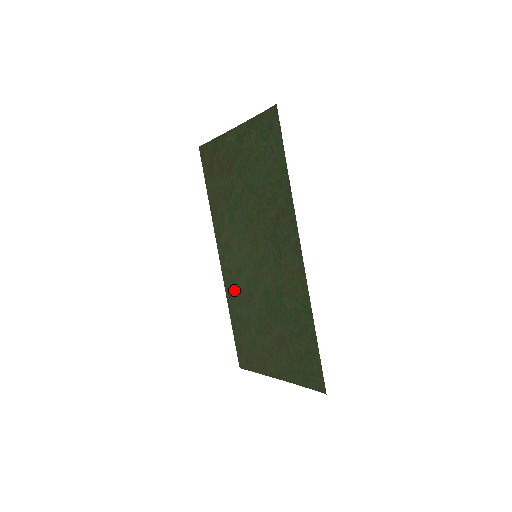
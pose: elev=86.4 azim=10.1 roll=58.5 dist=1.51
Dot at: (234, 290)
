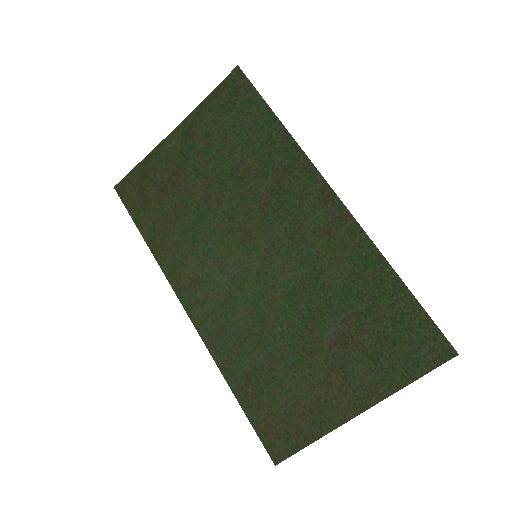
Dot at: (227, 337)
